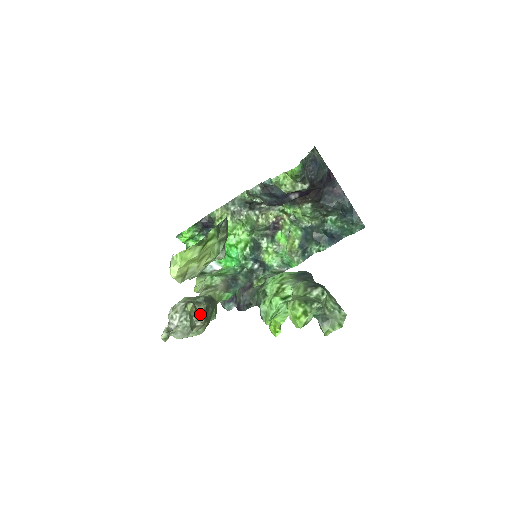
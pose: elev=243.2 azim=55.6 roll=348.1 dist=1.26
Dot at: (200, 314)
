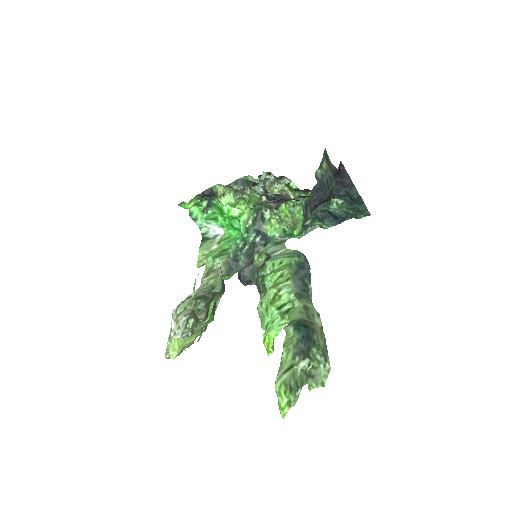
Dot at: (201, 323)
